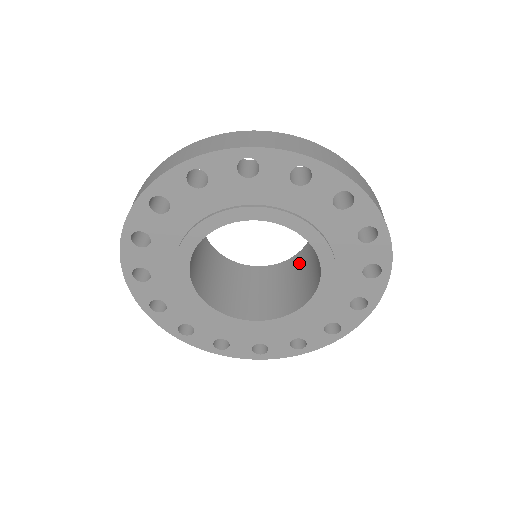
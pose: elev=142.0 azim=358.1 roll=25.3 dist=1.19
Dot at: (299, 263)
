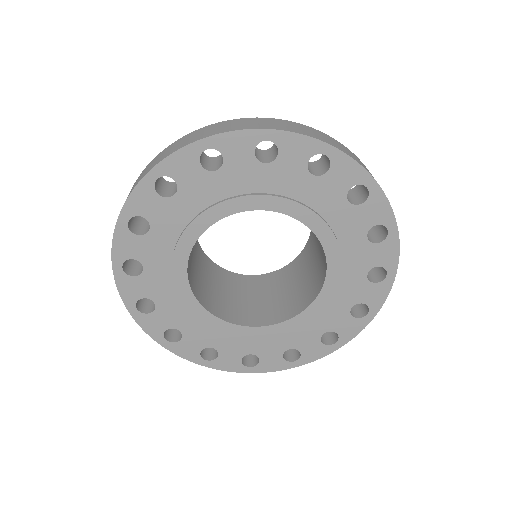
Dot at: (275, 281)
